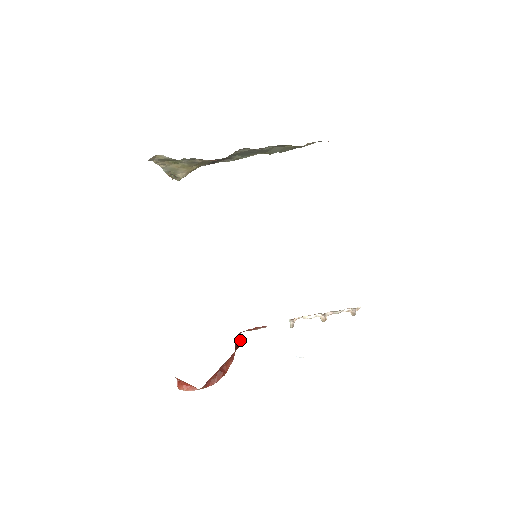
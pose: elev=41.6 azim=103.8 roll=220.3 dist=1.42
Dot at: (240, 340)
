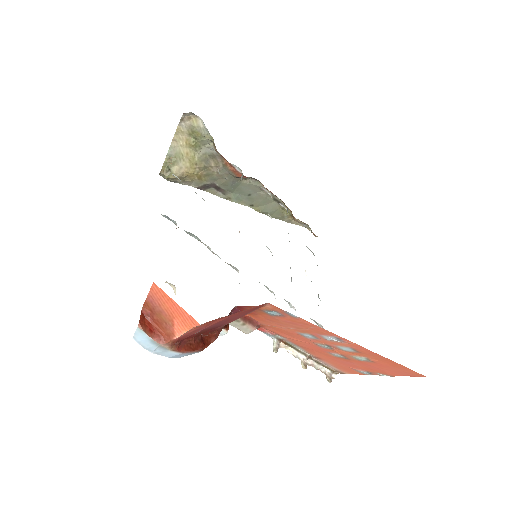
Dot at: occluded
